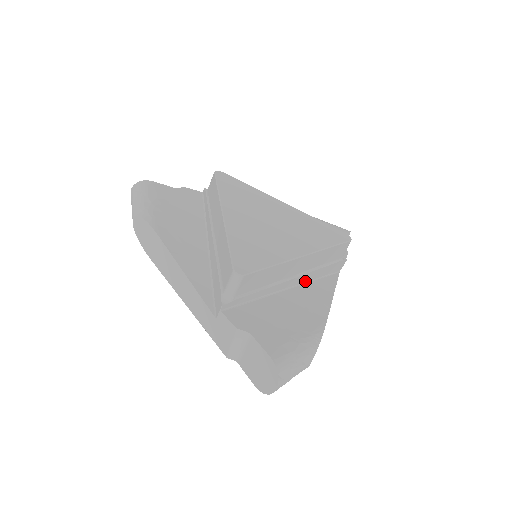
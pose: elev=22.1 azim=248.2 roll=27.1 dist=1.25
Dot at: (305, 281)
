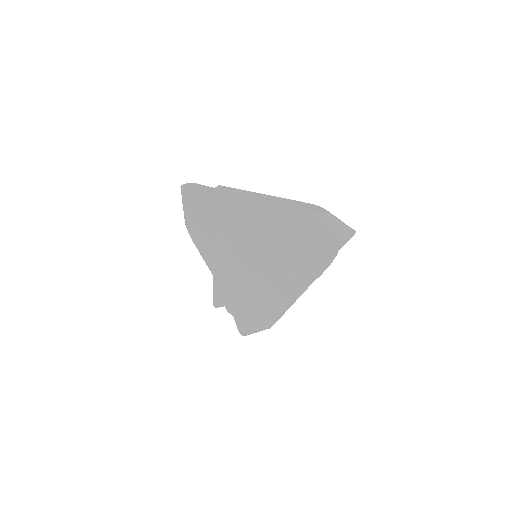
Dot at: occluded
